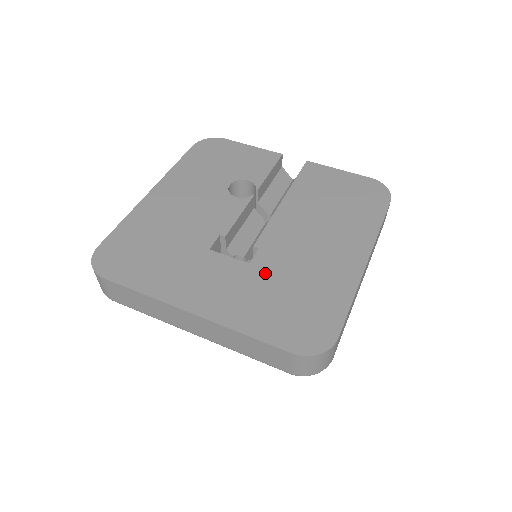
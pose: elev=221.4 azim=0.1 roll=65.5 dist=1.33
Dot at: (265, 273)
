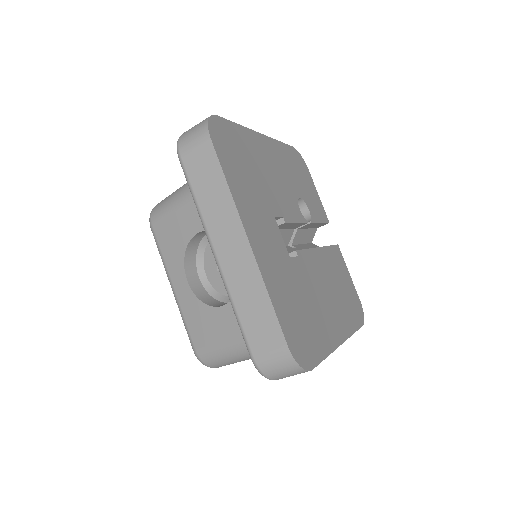
Dot at: (295, 275)
